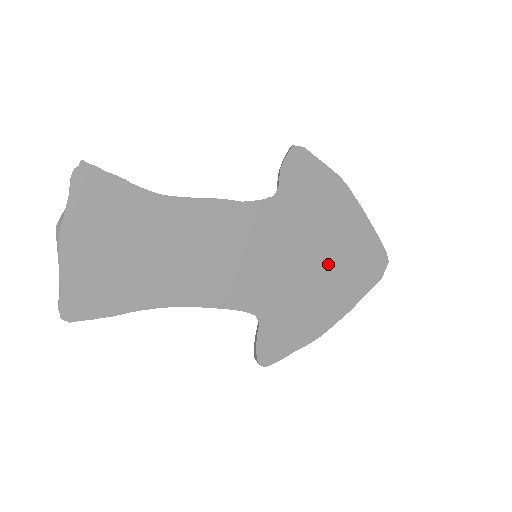
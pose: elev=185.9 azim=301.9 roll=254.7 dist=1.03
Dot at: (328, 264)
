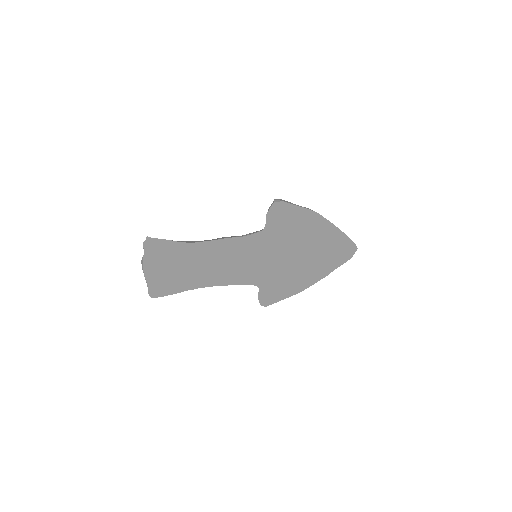
Dot at: (306, 256)
